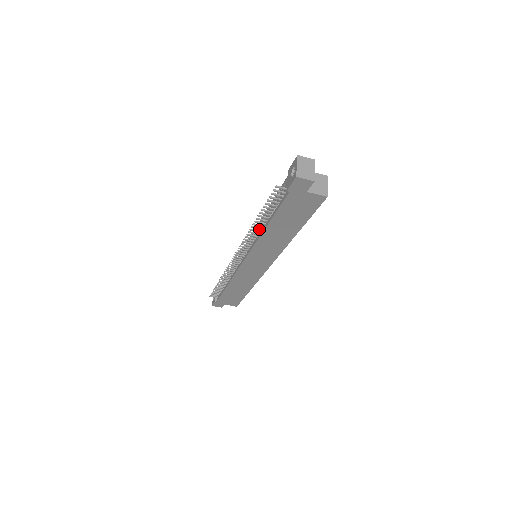
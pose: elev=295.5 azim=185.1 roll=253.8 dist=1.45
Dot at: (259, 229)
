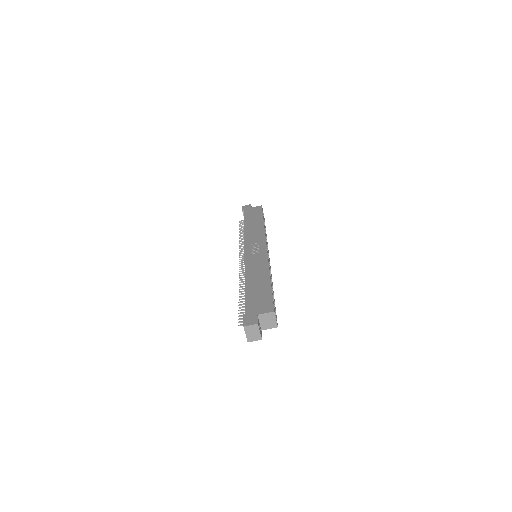
Dot at: occluded
